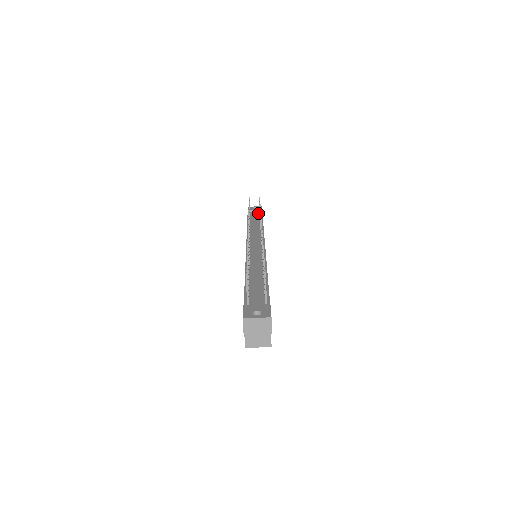
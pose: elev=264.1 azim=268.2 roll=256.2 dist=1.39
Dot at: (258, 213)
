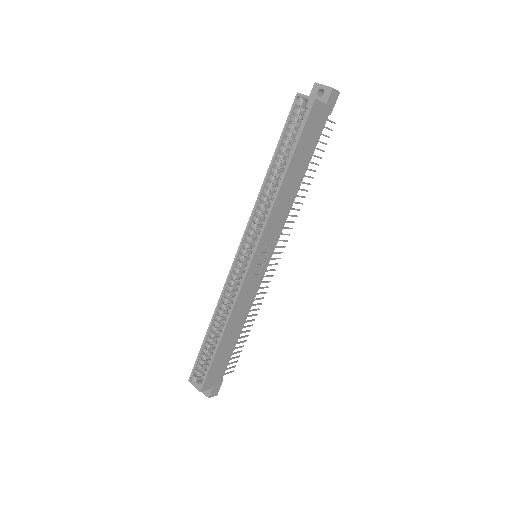
Dot at: occluded
